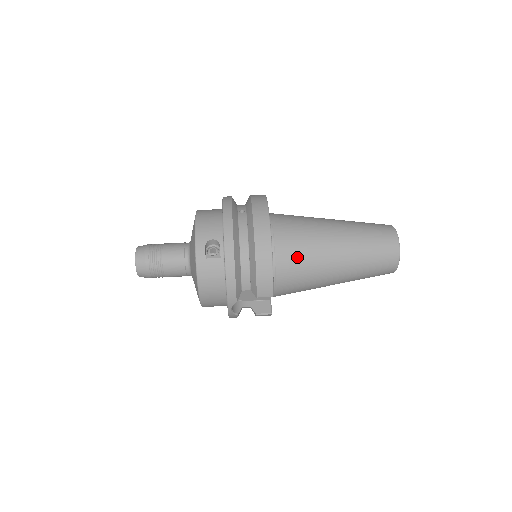
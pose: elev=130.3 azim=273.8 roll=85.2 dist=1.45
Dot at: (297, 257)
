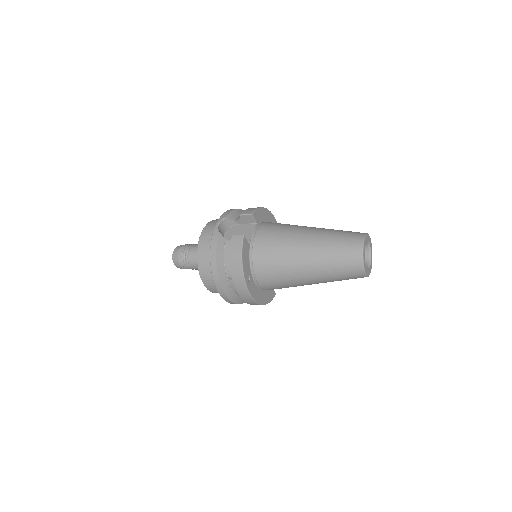
Dot at: occluded
